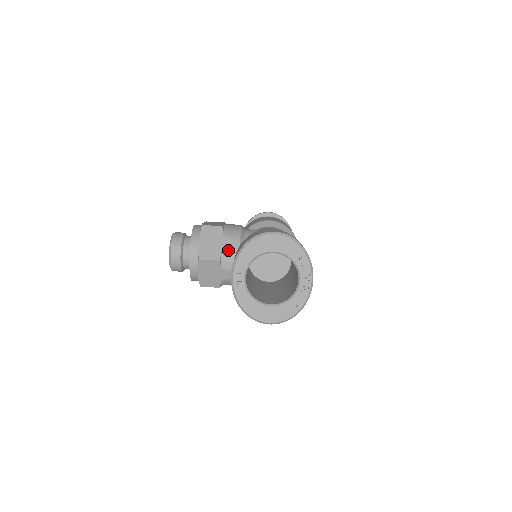
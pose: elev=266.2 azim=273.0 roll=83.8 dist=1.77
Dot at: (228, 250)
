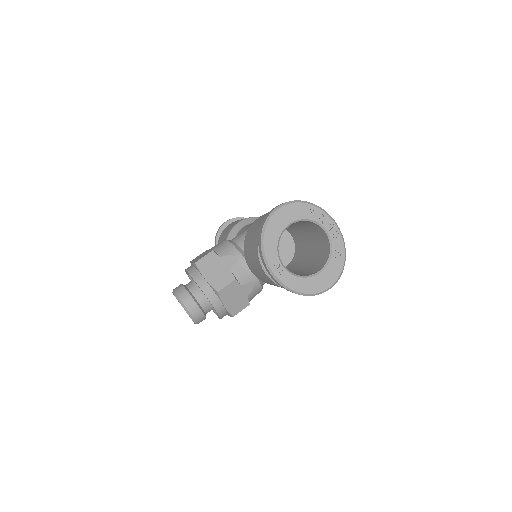
Dot at: (235, 265)
